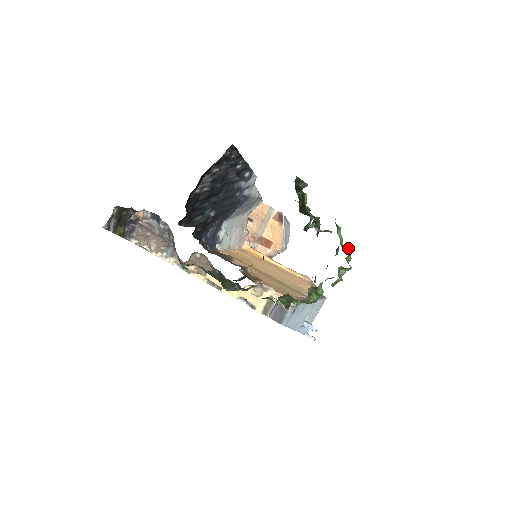
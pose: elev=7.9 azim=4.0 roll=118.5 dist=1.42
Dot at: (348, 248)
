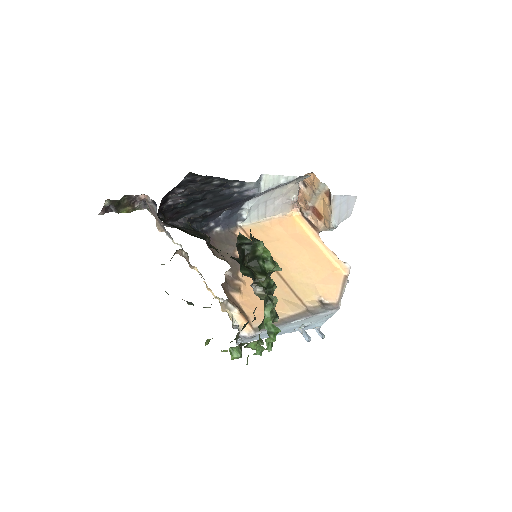
Dot at: (273, 329)
